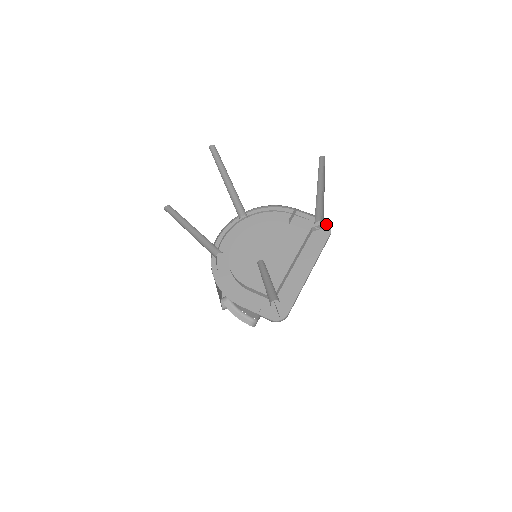
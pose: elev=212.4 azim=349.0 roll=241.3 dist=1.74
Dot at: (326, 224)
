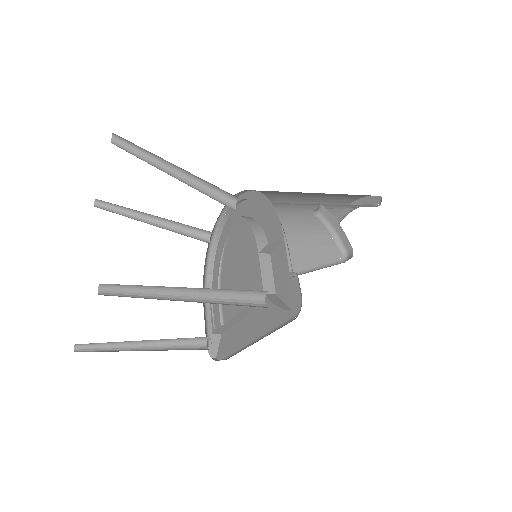
Dot at: (280, 305)
